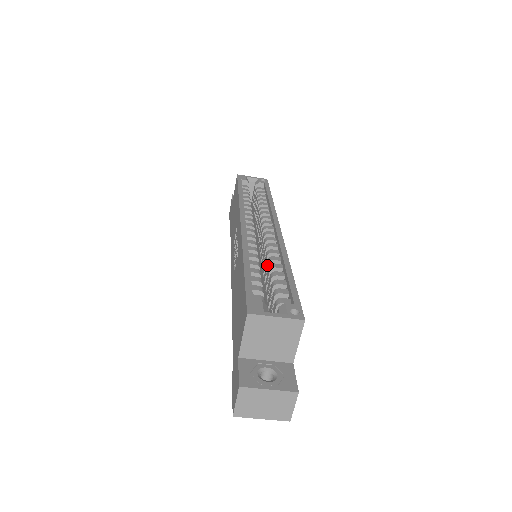
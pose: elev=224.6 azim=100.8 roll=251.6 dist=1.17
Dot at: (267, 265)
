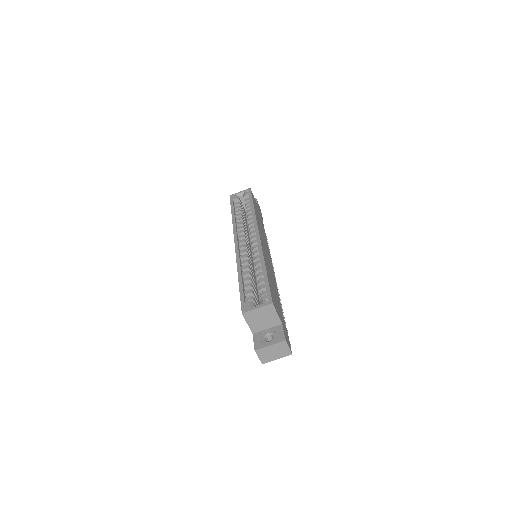
Dot at: occluded
